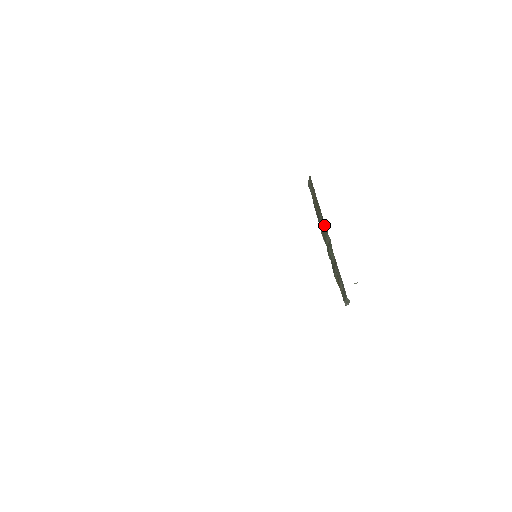
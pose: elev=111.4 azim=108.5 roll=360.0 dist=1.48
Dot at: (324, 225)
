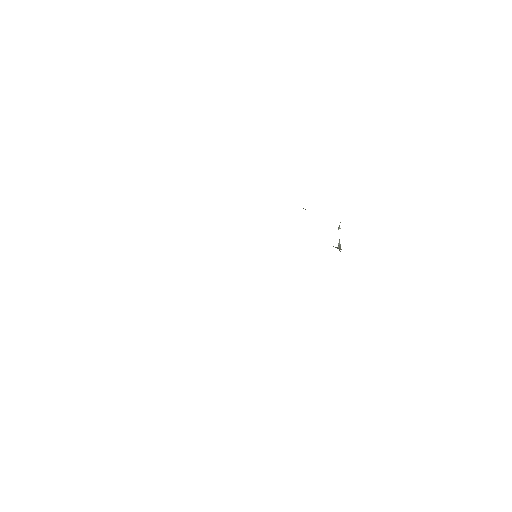
Dot at: occluded
